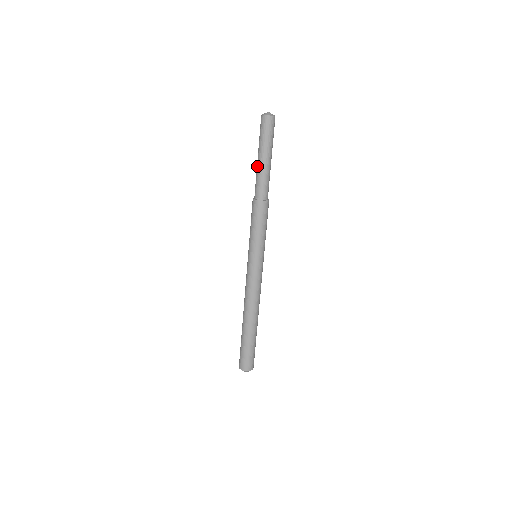
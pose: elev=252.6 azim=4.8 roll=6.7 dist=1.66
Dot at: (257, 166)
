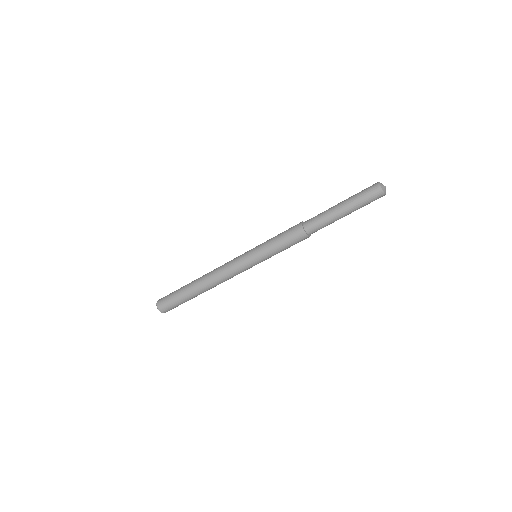
Dot at: (335, 215)
